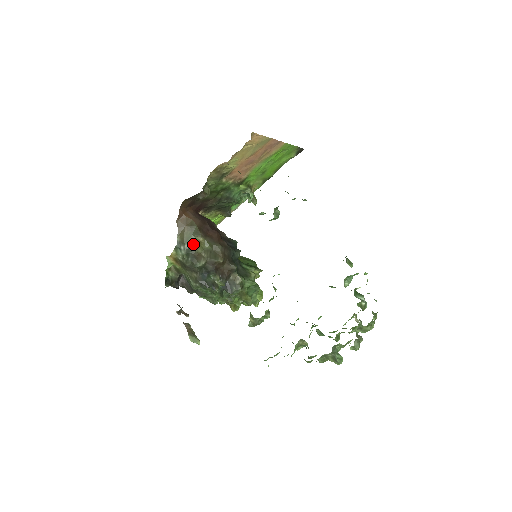
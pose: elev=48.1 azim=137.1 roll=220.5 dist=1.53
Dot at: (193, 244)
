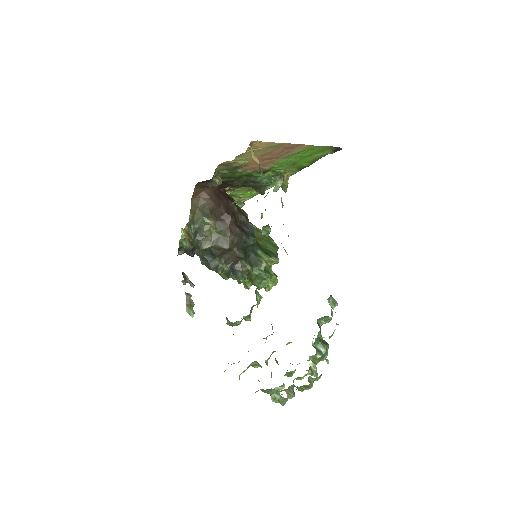
Dot at: (202, 226)
